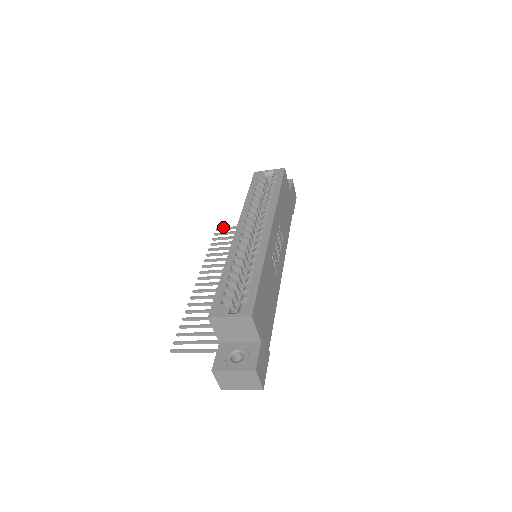
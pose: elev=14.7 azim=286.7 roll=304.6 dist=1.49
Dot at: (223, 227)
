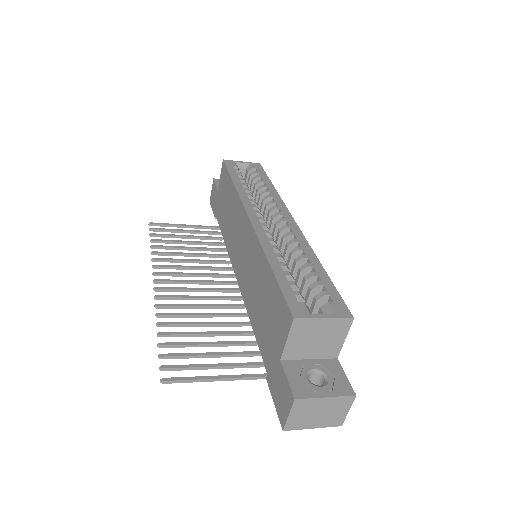
Dot at: occluded
